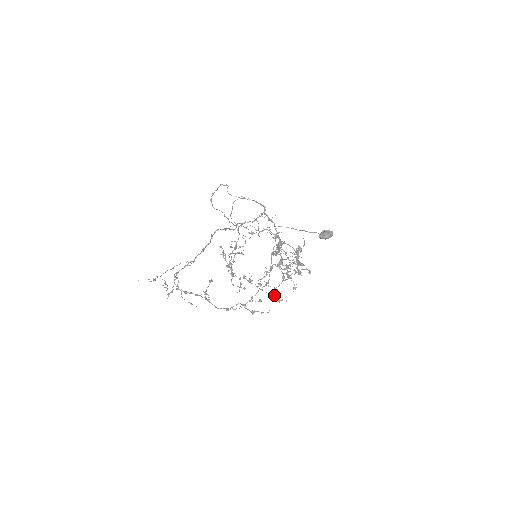
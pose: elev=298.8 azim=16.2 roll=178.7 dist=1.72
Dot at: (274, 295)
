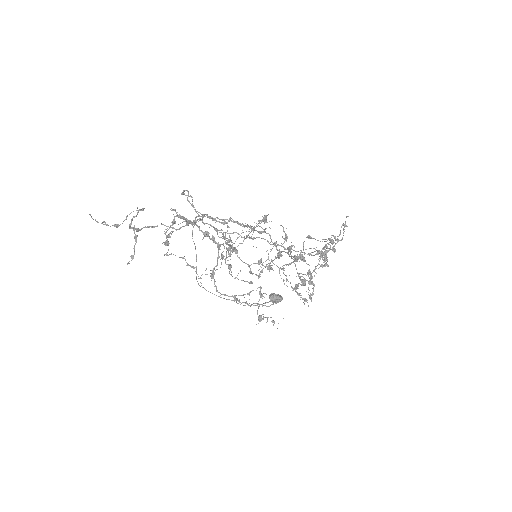
Dot at: (297, 293)
